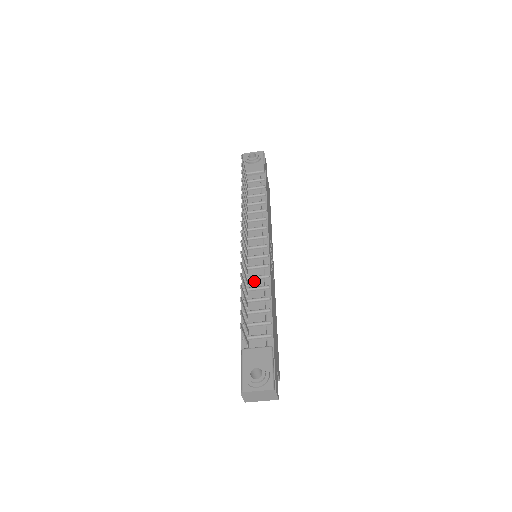
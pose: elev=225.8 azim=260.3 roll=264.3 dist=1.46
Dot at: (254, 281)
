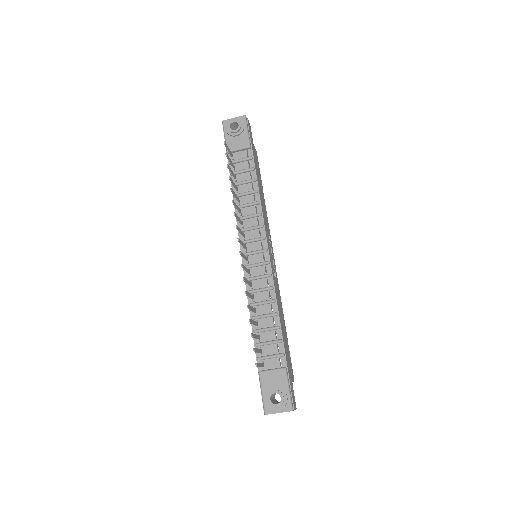
Dot at: (259, 294)
